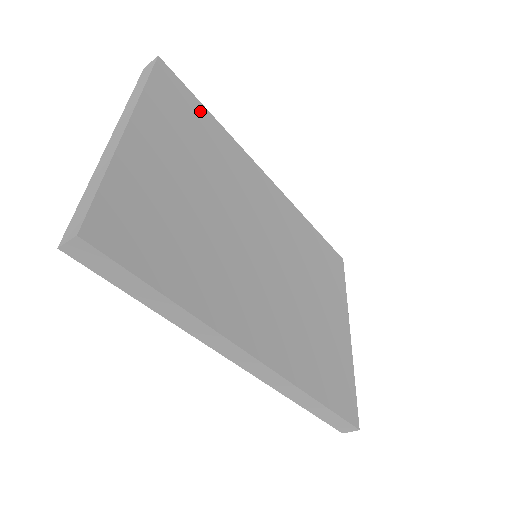
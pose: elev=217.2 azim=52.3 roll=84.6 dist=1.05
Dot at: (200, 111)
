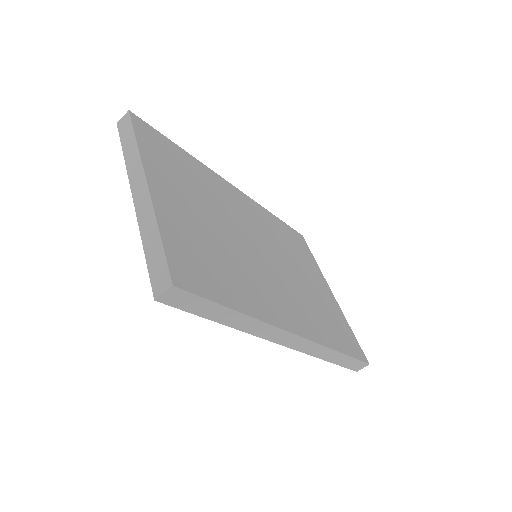
Dot at: (174, 148)
